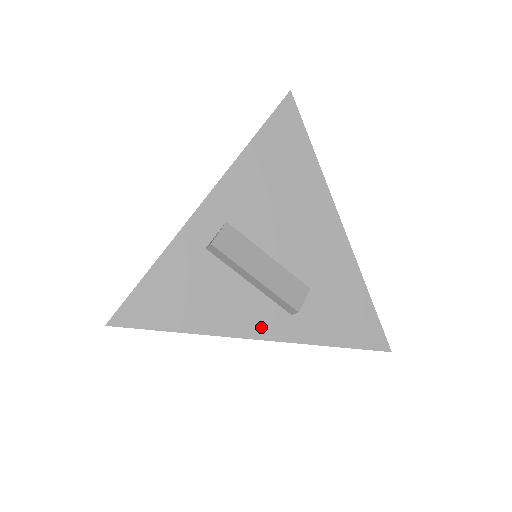
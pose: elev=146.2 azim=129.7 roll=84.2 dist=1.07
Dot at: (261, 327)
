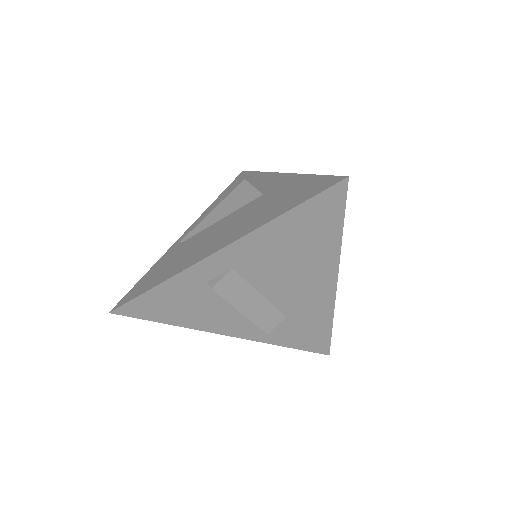
Dot at: (235, 330)
